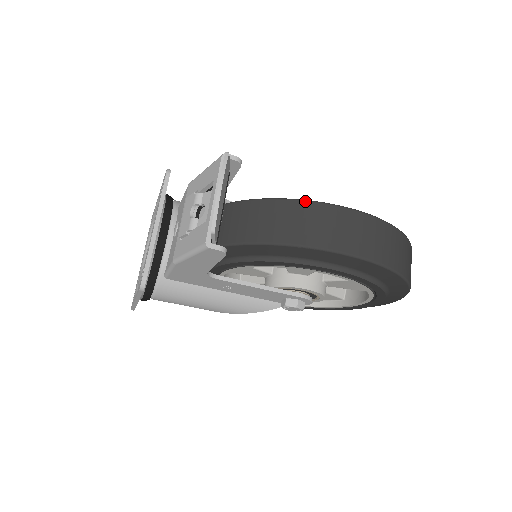
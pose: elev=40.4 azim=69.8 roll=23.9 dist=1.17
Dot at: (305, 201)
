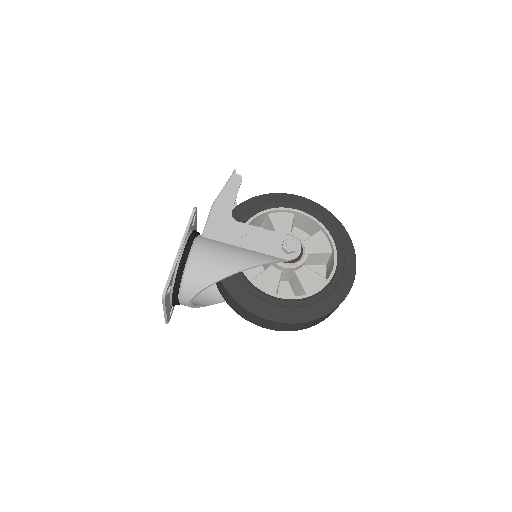
Dot at: occluded
